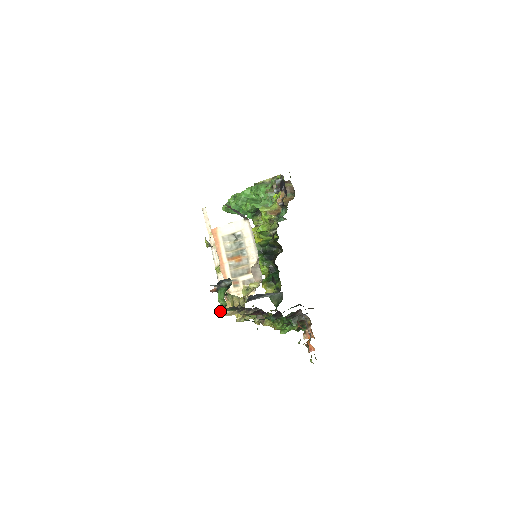
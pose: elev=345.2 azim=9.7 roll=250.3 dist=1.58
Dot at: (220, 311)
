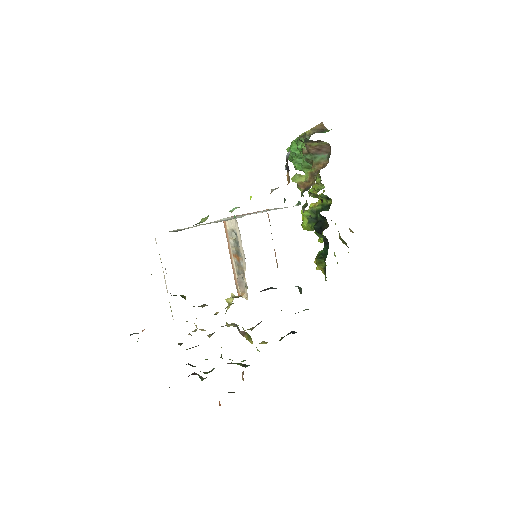
Dot at: occluded
